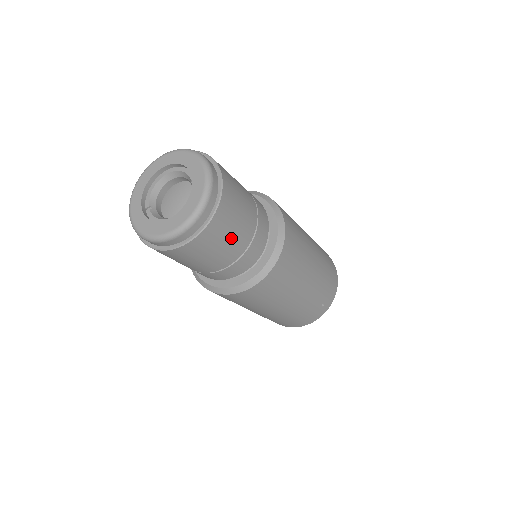
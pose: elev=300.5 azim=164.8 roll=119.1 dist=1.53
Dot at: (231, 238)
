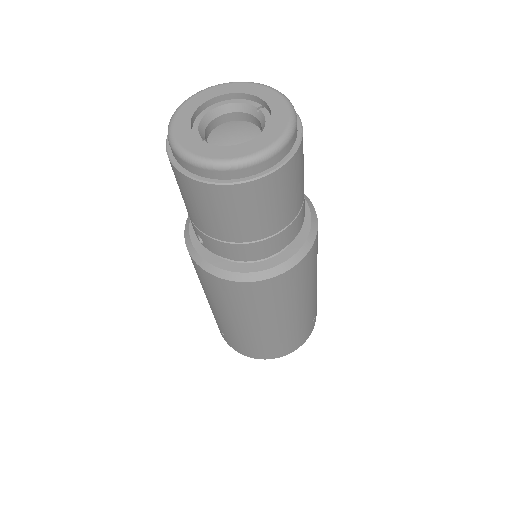
Dot at: (300, 183)
